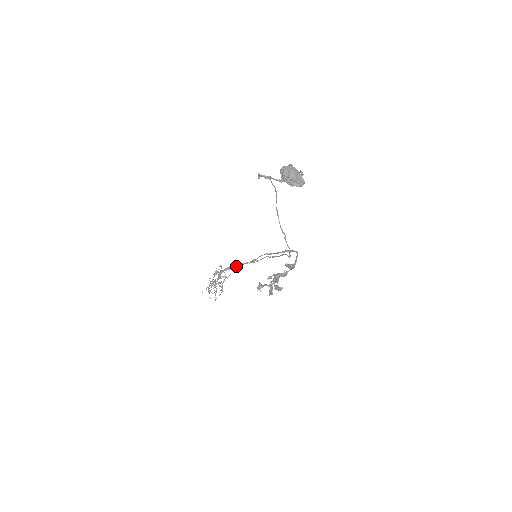
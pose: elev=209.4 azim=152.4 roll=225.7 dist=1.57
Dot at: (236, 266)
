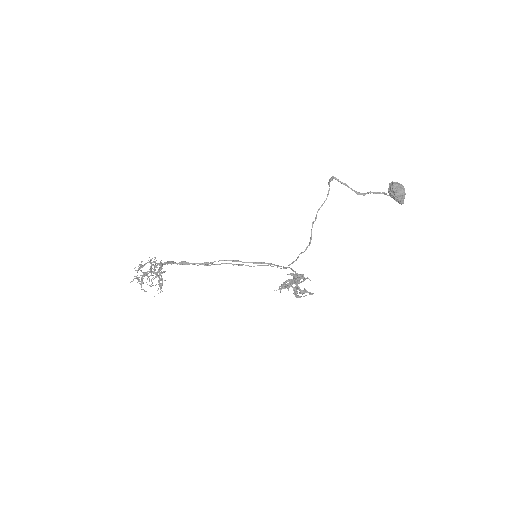
Dot at: (178, 263)
